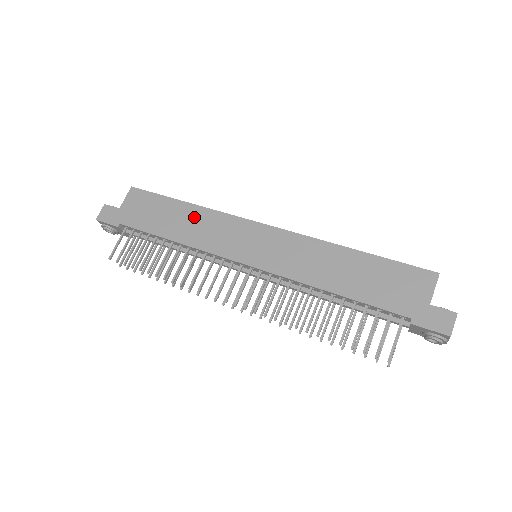
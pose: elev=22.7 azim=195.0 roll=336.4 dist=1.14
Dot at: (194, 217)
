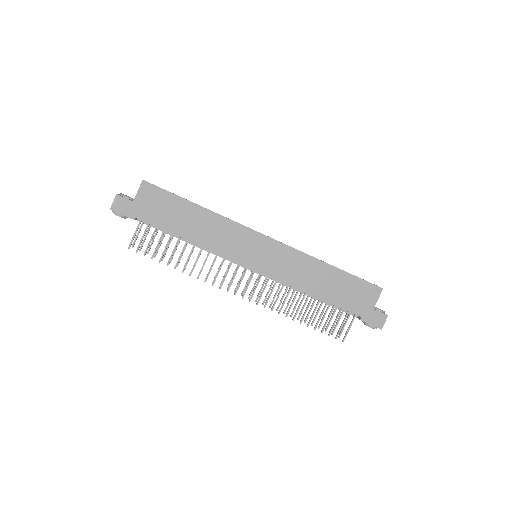
Dot at: (207, 221)
